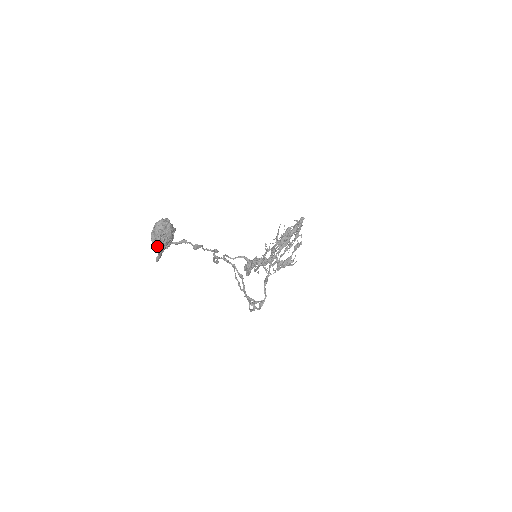
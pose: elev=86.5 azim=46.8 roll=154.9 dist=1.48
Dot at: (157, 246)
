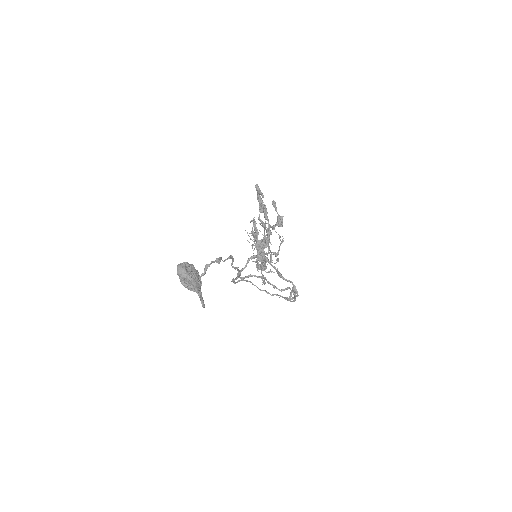
Dot at: (194, 287)
